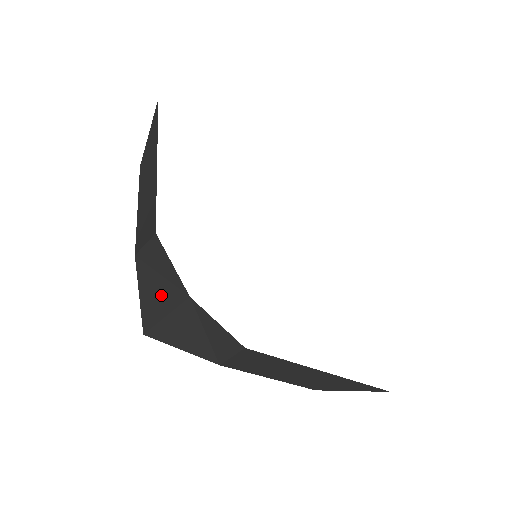
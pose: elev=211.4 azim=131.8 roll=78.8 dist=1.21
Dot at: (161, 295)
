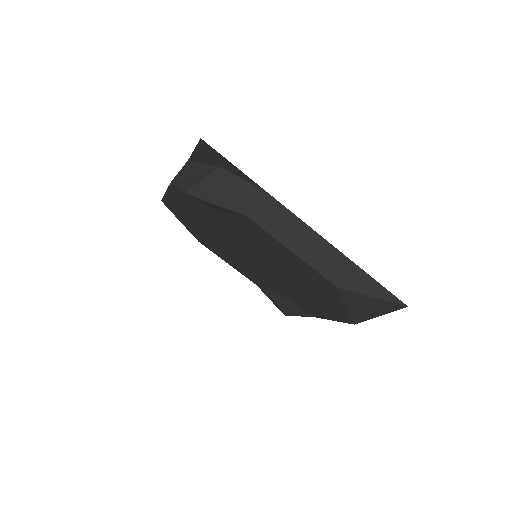
Dot at: (196, 178)
